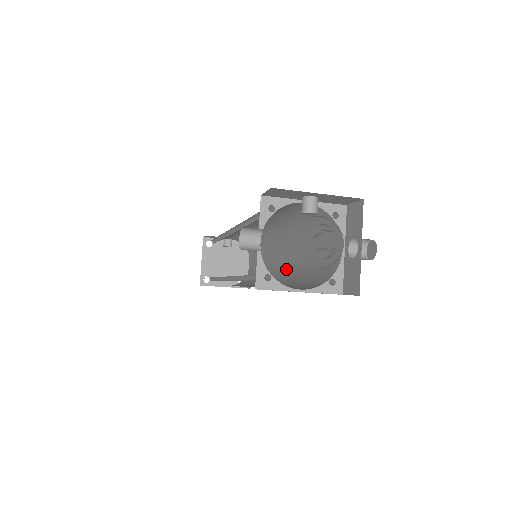
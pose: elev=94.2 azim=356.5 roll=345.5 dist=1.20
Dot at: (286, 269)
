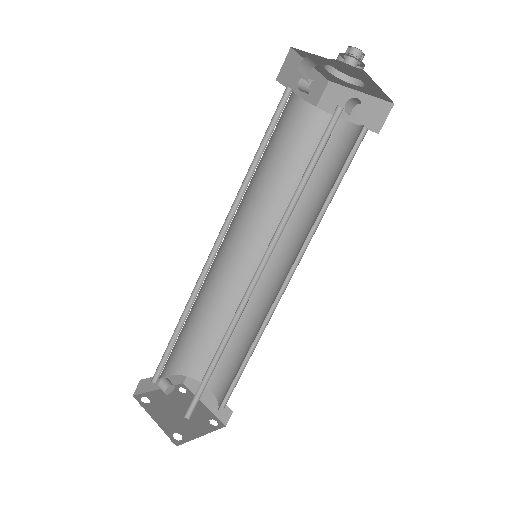
Dot at: (289, 252)
